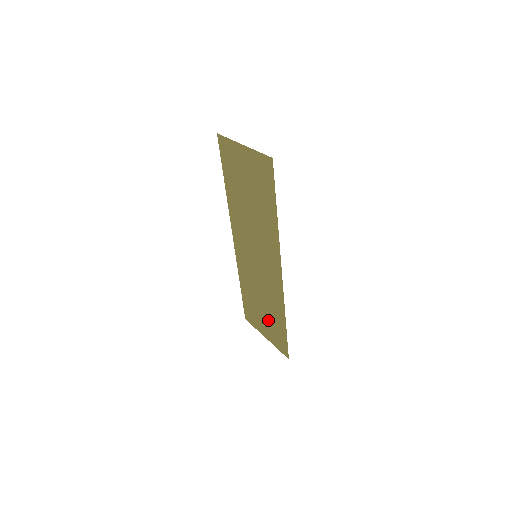
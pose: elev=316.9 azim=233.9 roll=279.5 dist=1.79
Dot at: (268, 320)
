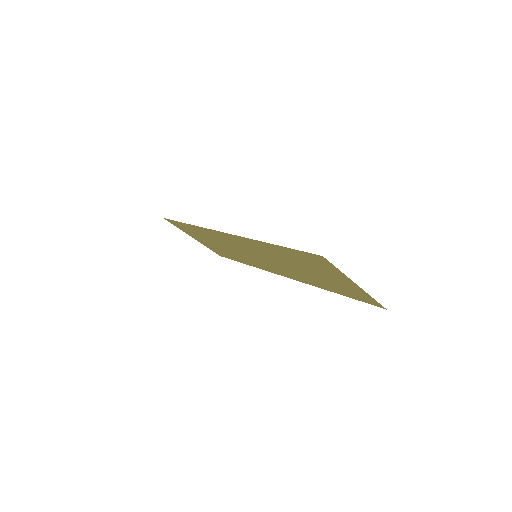
Dot at: (216, 247)
